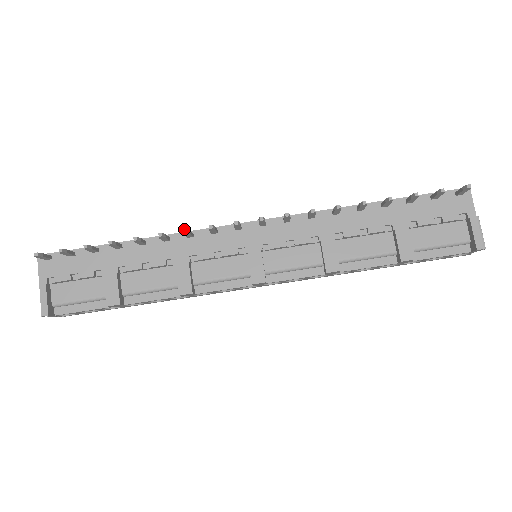
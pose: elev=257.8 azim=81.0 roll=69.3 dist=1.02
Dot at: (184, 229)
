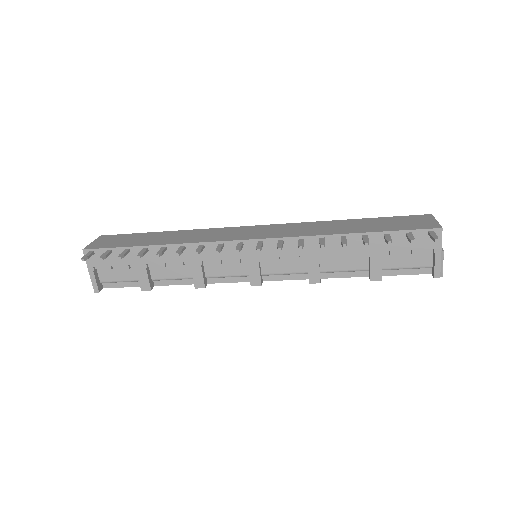
Dot at: (196, 252)
